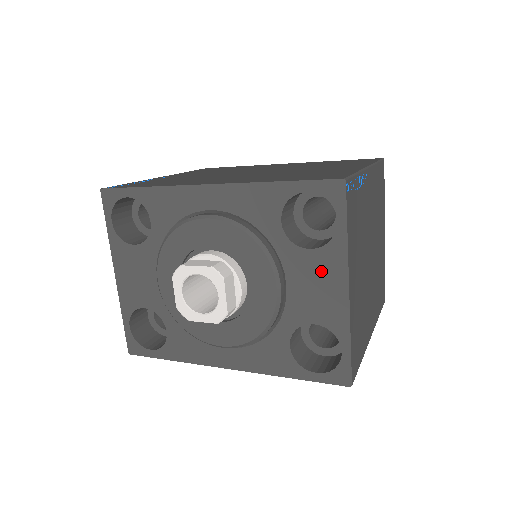
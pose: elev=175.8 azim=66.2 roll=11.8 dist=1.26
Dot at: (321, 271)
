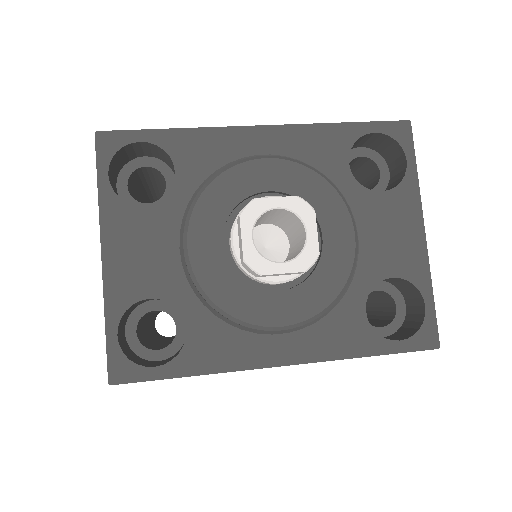
Dot at: (395, 214)
